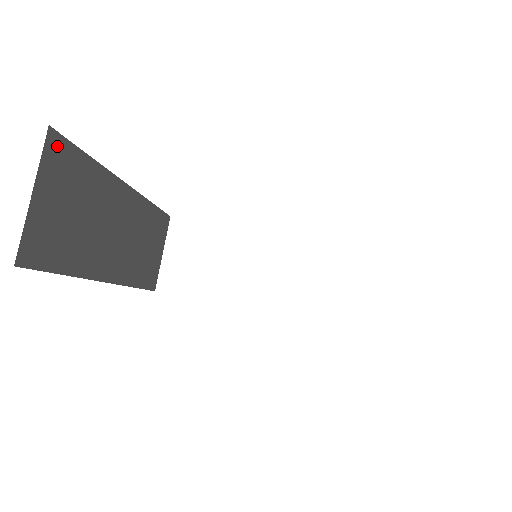
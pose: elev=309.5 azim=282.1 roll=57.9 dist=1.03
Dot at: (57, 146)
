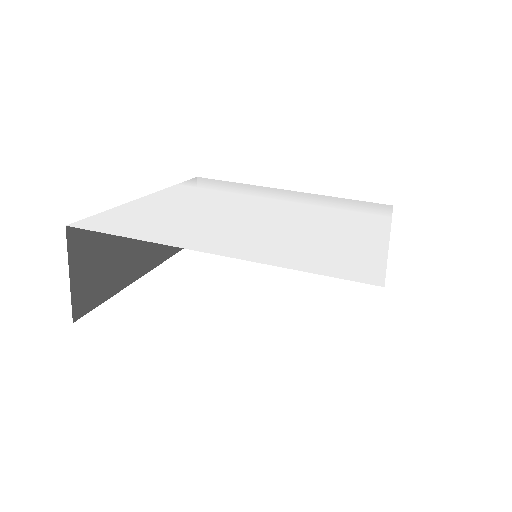
Dot at: (77, 231)
